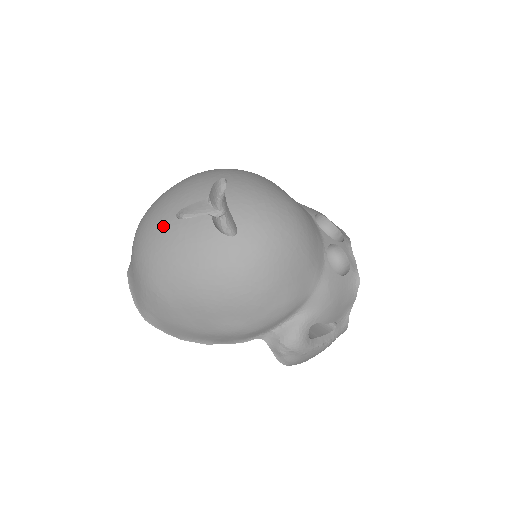
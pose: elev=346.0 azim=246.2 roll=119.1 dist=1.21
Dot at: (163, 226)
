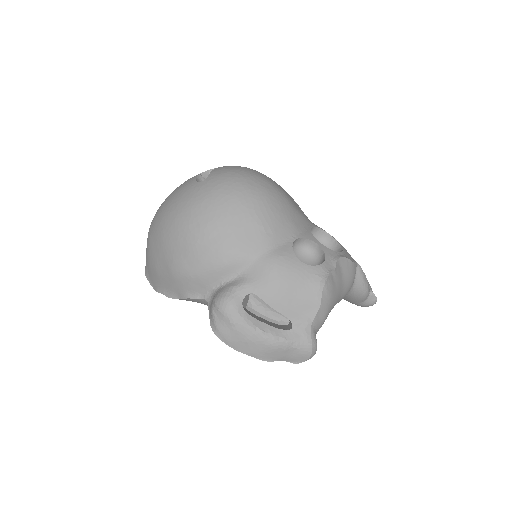
Dot at: occluded
